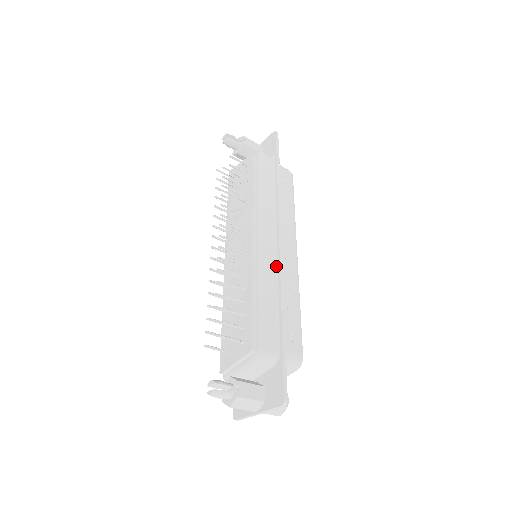
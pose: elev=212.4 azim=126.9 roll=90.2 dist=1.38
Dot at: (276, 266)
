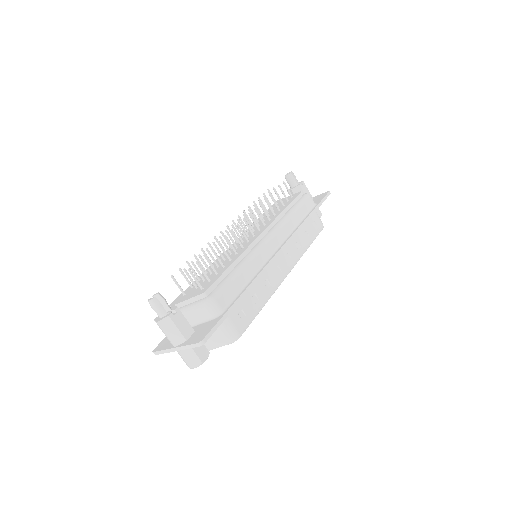
Dot at: (266, 261)
